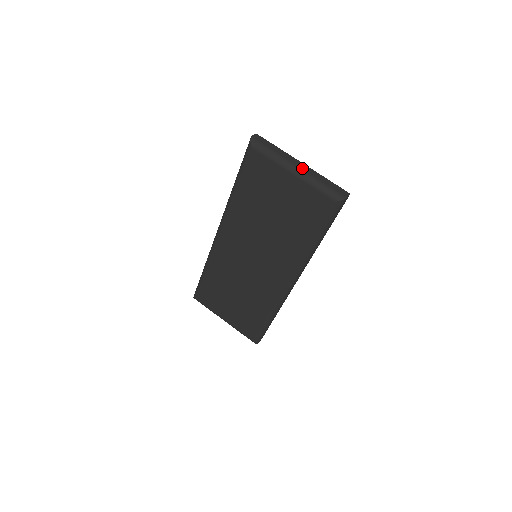
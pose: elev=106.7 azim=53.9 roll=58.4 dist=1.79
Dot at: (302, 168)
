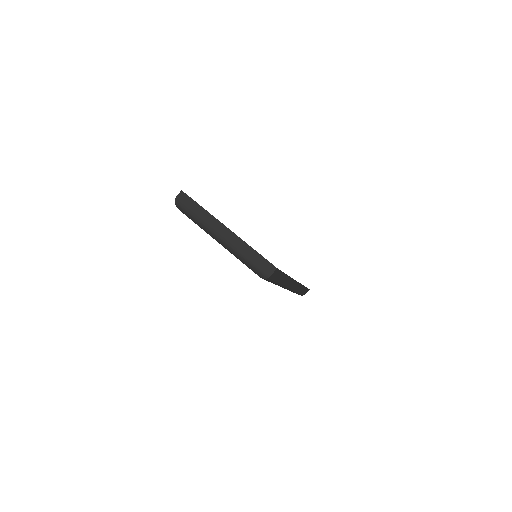
Dot at: (225, 238)
